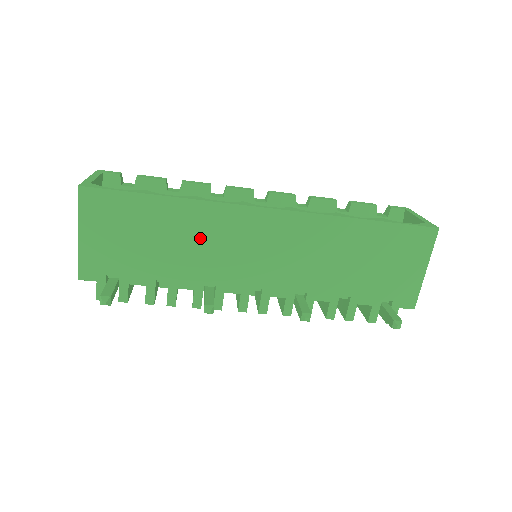
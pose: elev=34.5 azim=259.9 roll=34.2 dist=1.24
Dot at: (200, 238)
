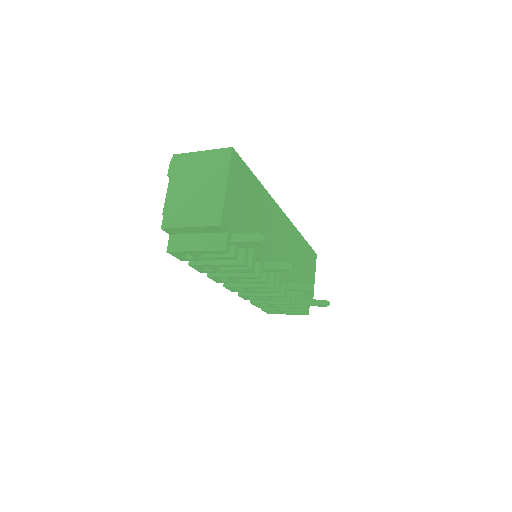
Dot at: (266, 220)
